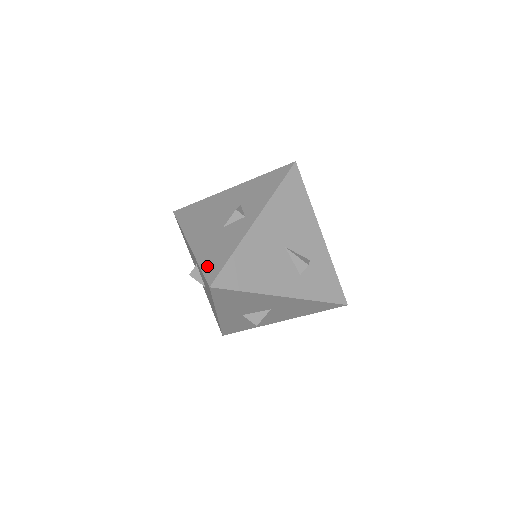
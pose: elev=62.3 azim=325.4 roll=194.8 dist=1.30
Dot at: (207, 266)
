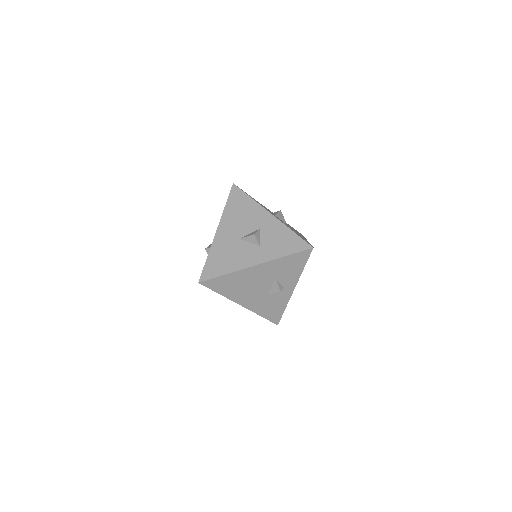
Dot at: (269, 317)
